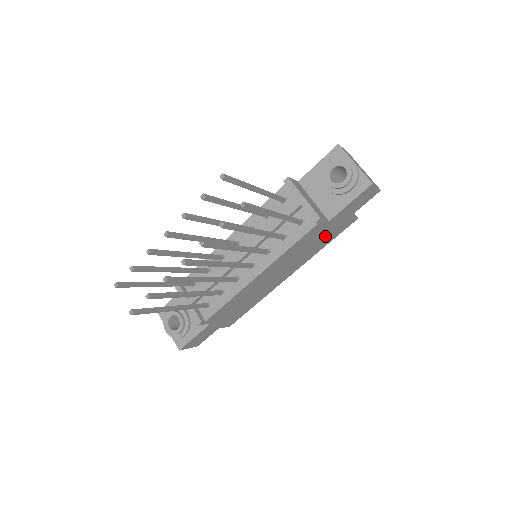
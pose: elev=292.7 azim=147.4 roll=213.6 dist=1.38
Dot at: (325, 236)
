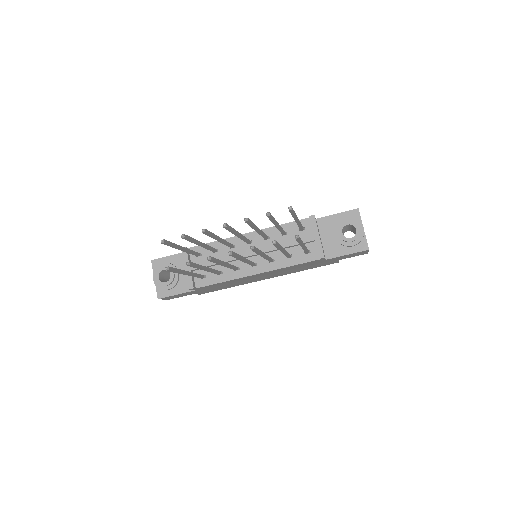
Dot at: (313, 265)
